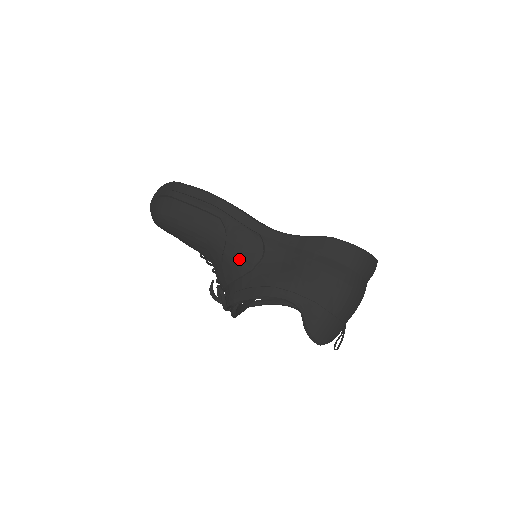
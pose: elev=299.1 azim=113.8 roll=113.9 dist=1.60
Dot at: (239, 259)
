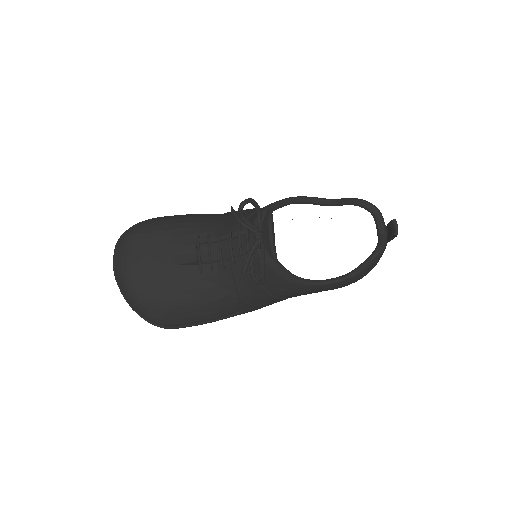
Dot at: occluded
